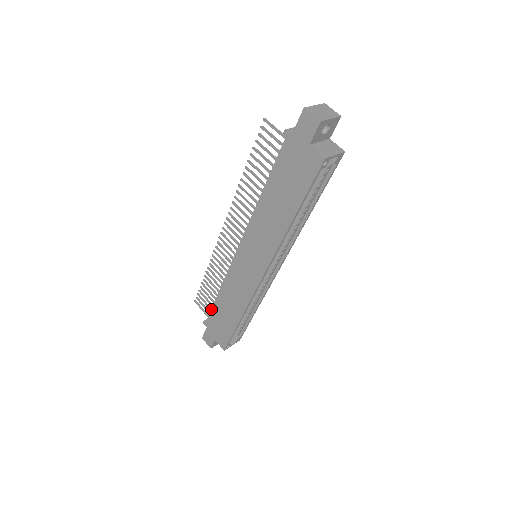
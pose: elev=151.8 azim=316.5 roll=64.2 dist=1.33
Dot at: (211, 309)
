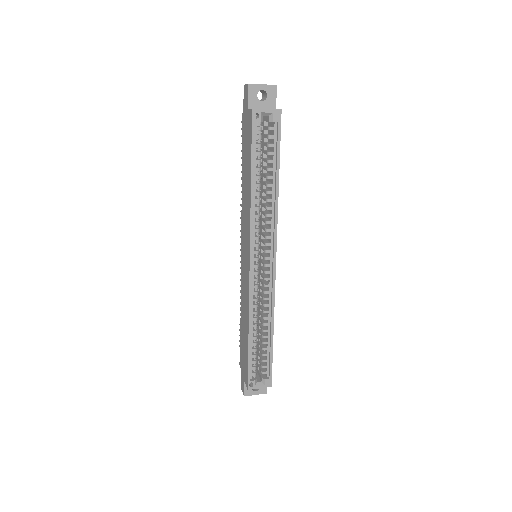
Dot at: (240, 341)
